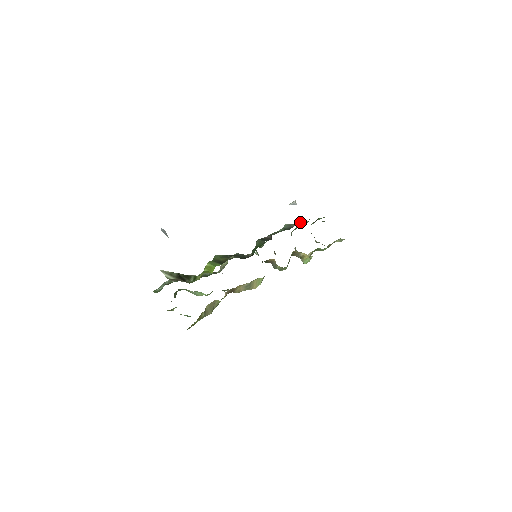
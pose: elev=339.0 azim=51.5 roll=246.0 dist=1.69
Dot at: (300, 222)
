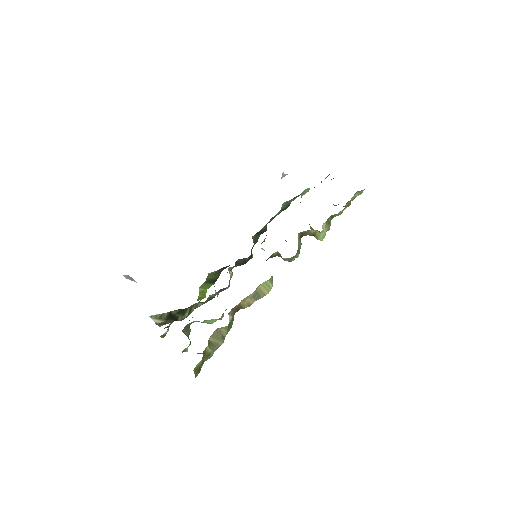
Dot at: (302, 192)
